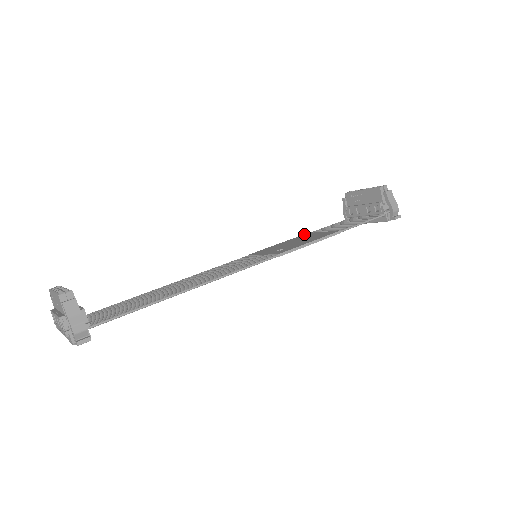
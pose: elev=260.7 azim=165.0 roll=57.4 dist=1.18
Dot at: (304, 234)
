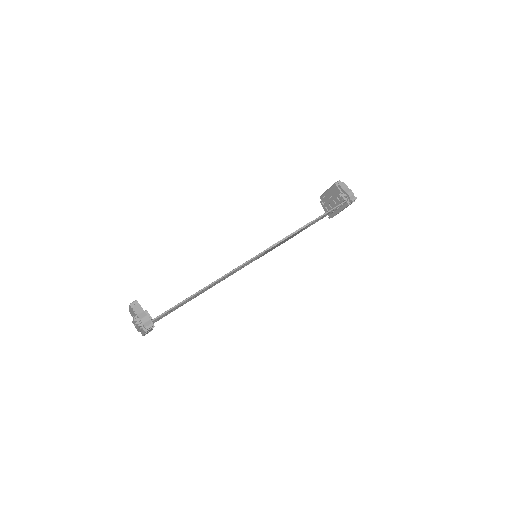
Dot at: occluded
